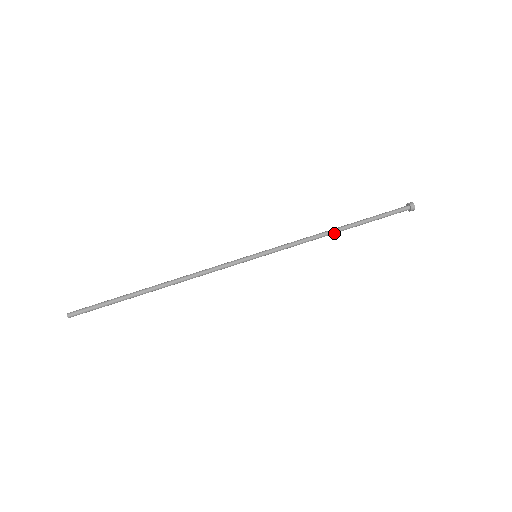
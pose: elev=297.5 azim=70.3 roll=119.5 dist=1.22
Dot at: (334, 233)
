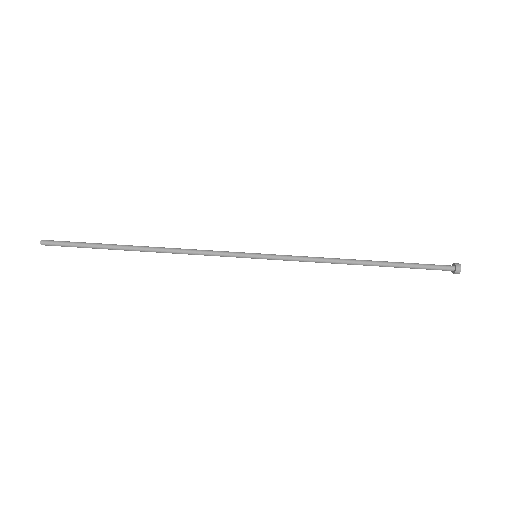
Dot at: (353, 264)
